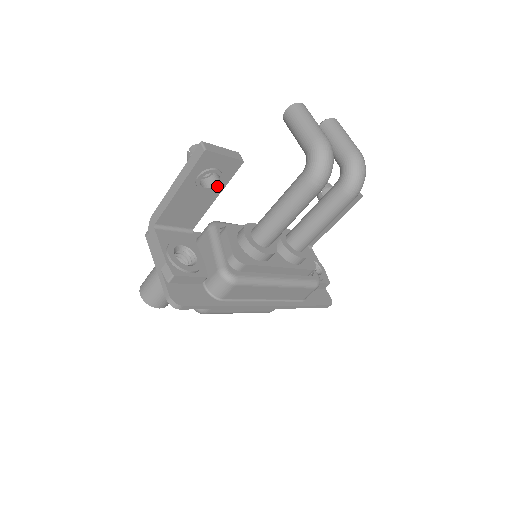
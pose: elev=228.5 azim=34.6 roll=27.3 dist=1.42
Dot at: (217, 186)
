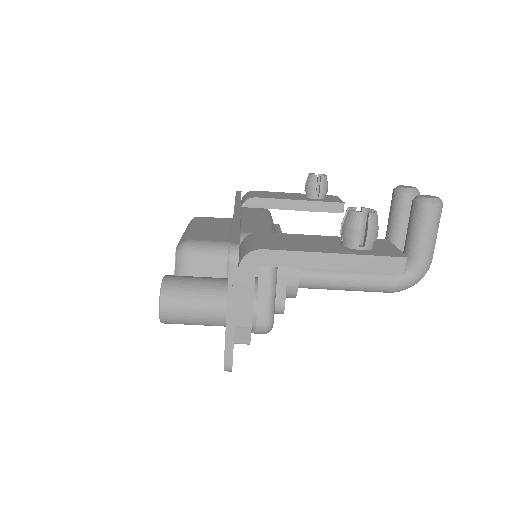
Dot at: occluded
